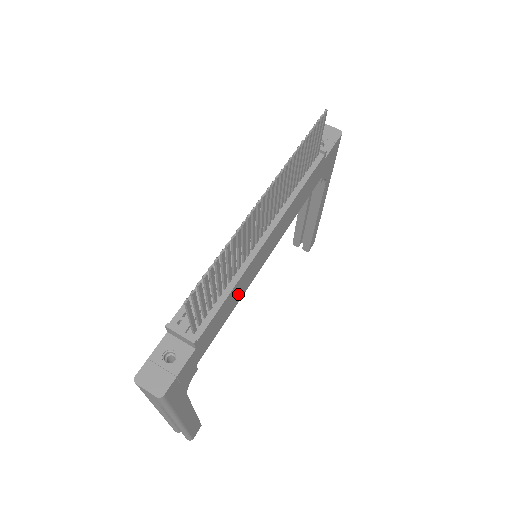
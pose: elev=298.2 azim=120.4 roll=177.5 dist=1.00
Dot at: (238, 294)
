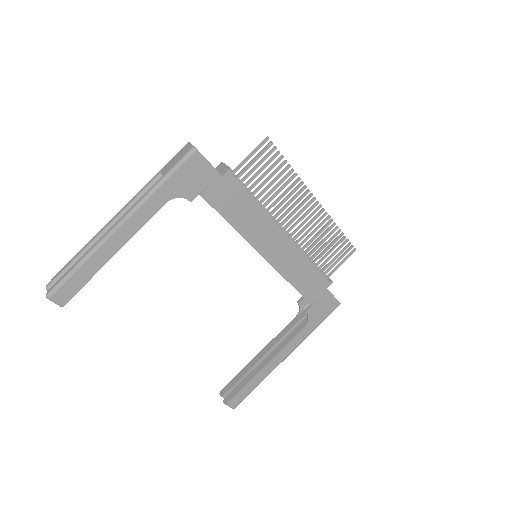
Dot at: (247, 222)
